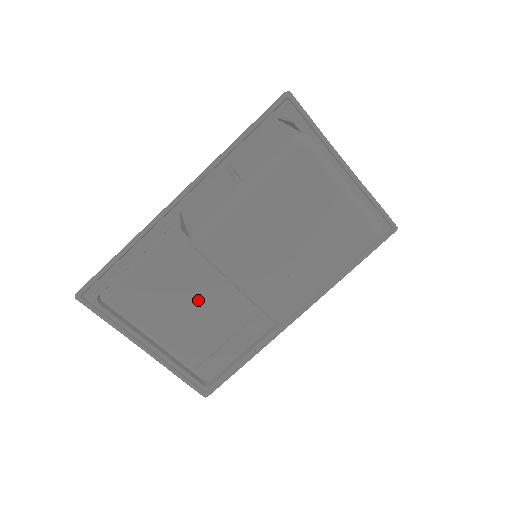
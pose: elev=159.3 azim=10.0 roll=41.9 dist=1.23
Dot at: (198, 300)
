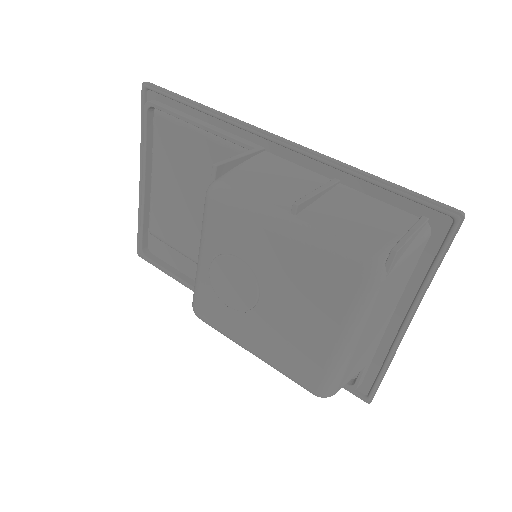
Dot at: (199, 210)
